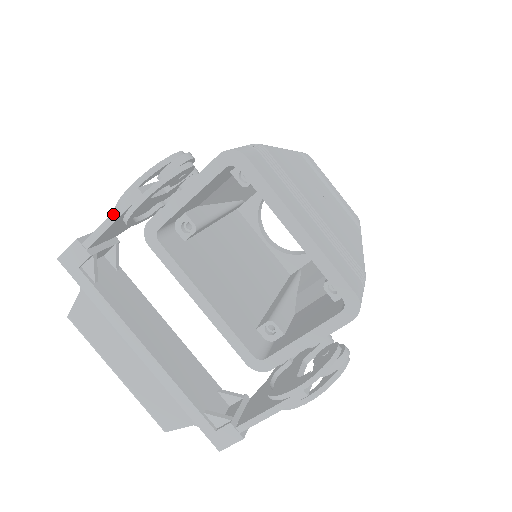
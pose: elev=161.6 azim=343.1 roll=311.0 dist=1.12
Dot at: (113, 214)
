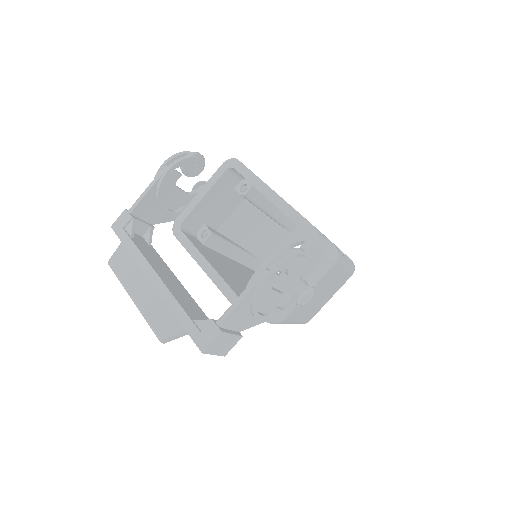
Dot at: (150, 185)
